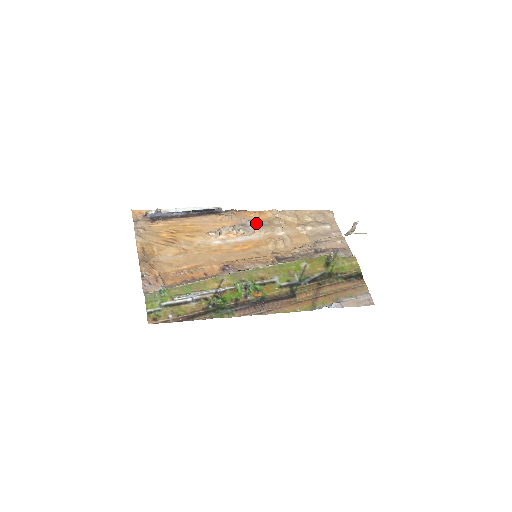
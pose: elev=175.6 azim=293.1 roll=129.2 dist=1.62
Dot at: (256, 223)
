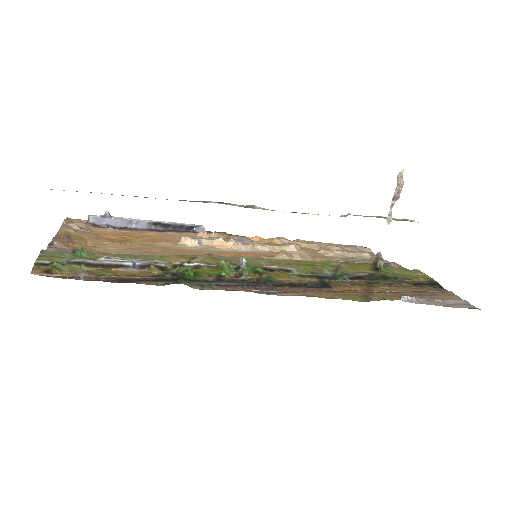
Dot at: (256, 242)
